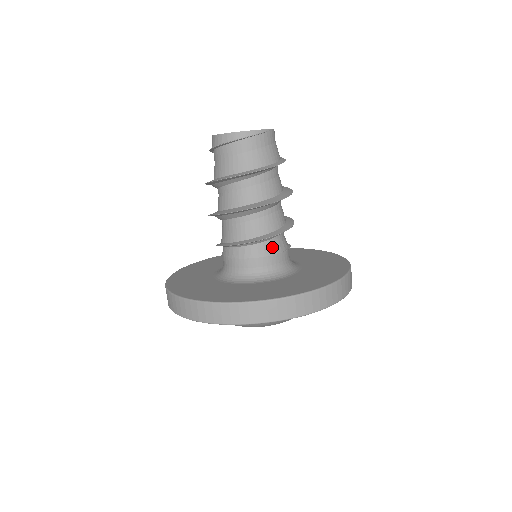
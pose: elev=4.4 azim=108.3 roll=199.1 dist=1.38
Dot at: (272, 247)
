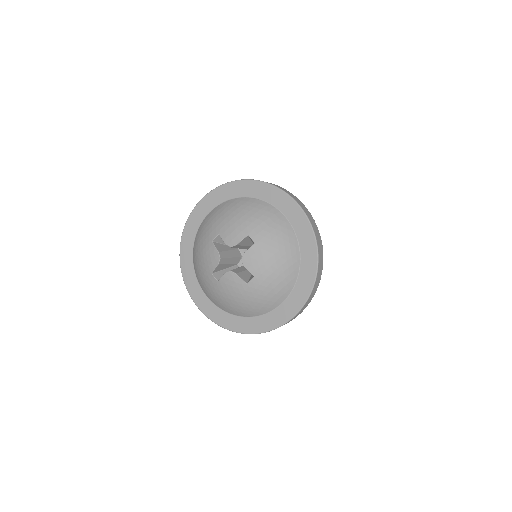
Dot at: occluded
